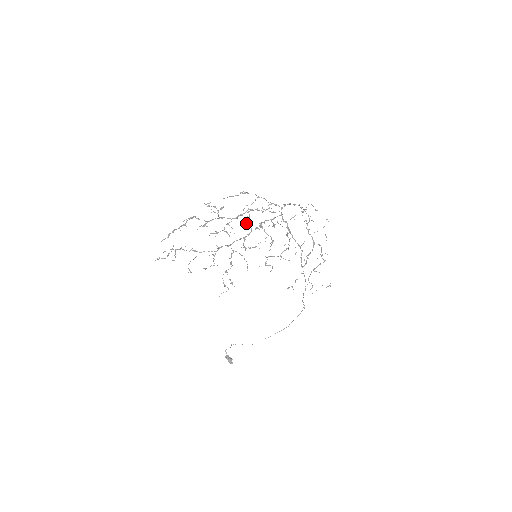
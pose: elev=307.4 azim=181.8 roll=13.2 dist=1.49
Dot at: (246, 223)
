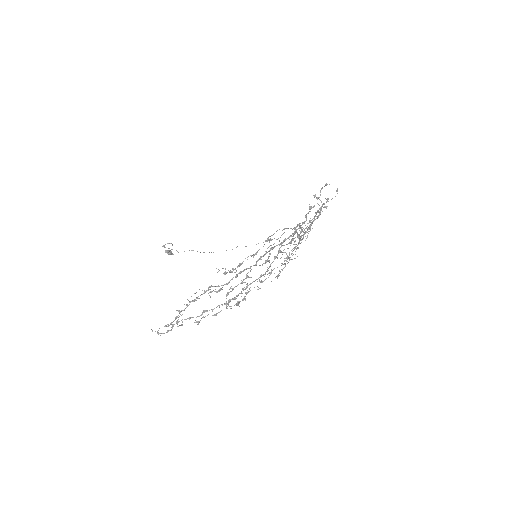
Dot at: occluded
